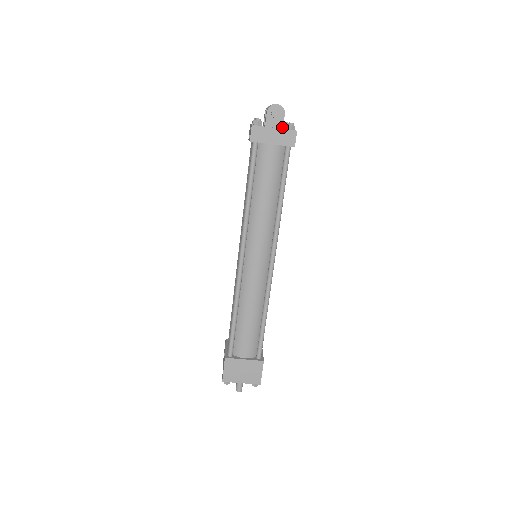
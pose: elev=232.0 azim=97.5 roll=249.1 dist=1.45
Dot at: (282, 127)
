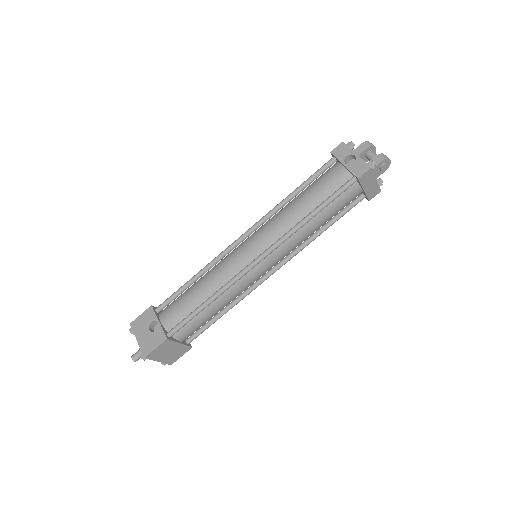
Dot at: occluded
